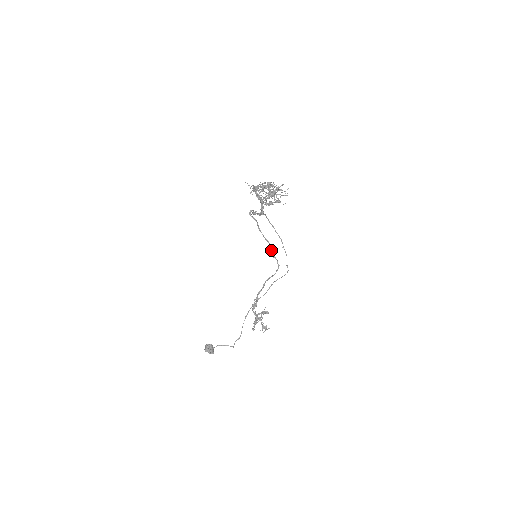
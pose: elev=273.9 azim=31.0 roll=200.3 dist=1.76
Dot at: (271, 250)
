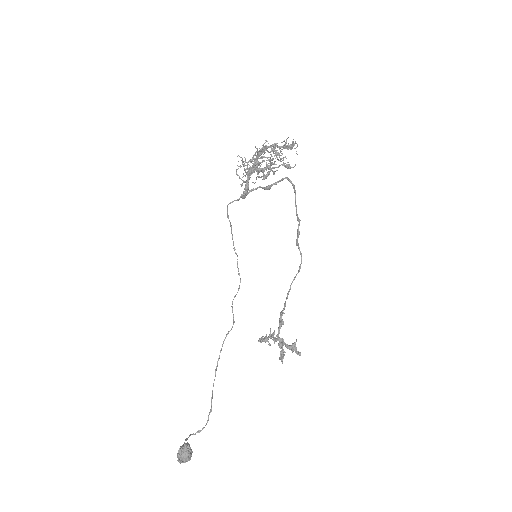
Dot at: (299, 233)
